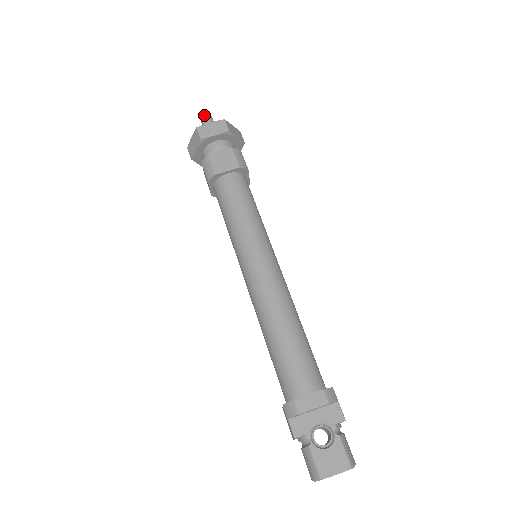
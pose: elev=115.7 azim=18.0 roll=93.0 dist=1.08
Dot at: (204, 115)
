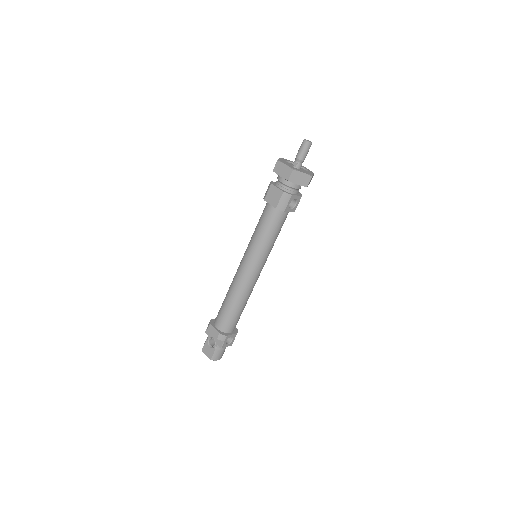
Dot at: (302, 145)
